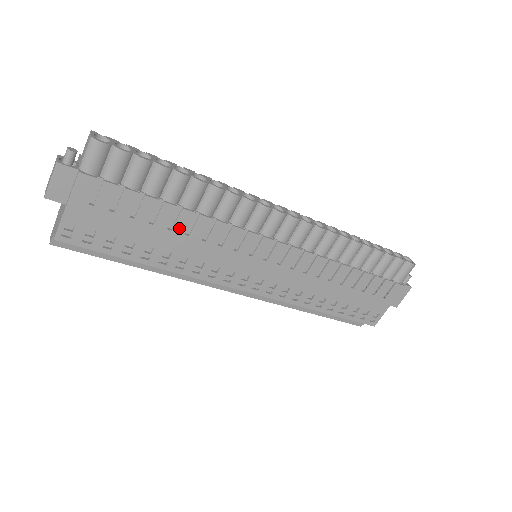
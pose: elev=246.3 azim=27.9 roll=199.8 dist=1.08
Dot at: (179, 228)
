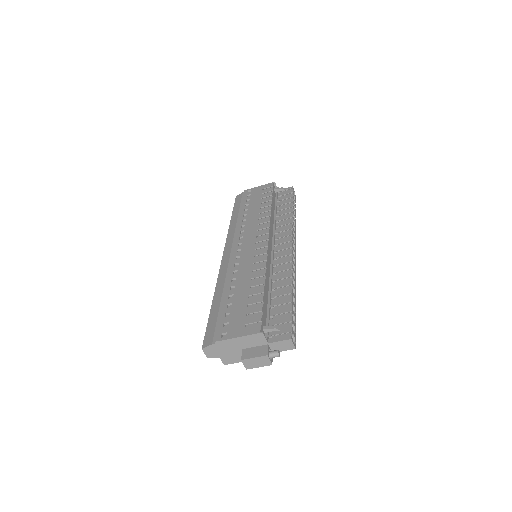
Dot at: occluded
